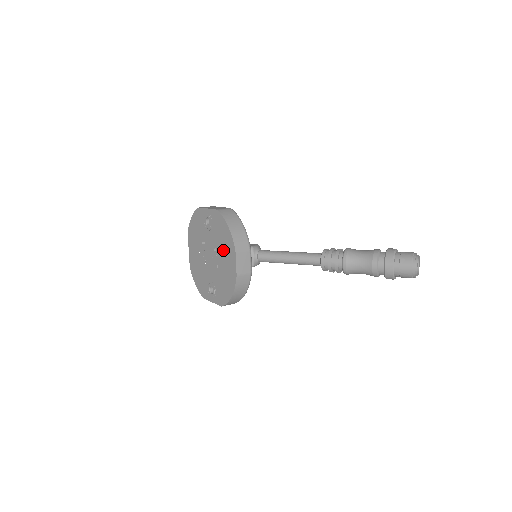
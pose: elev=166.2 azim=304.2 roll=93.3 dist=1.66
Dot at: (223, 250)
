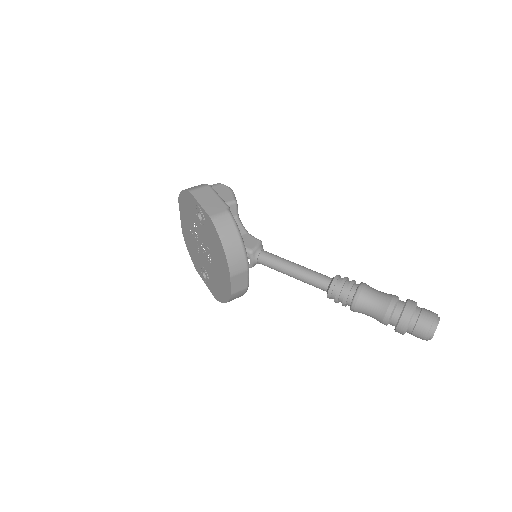
Dot at: (217, 260)
